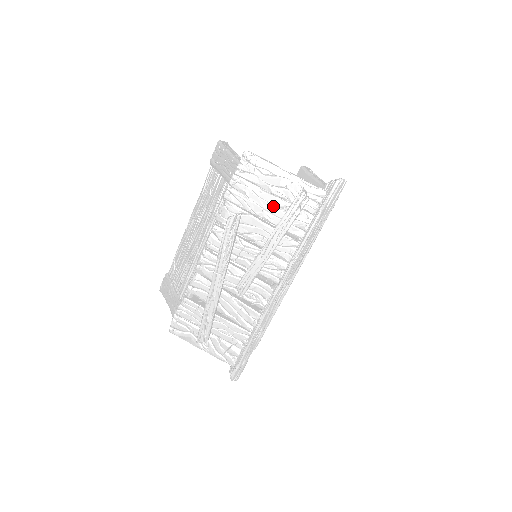
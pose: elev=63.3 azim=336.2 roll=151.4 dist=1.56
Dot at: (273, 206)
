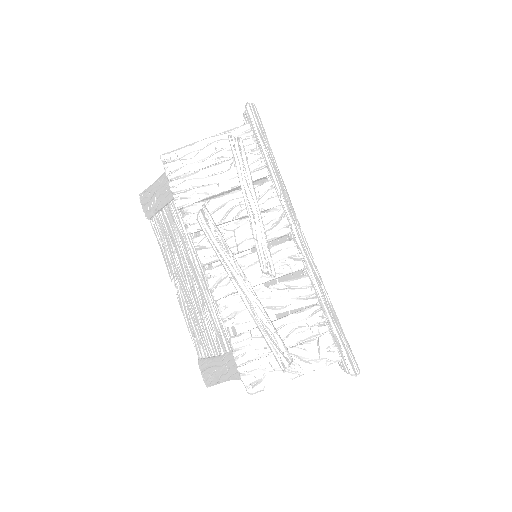
Dot at: (222, 173)
